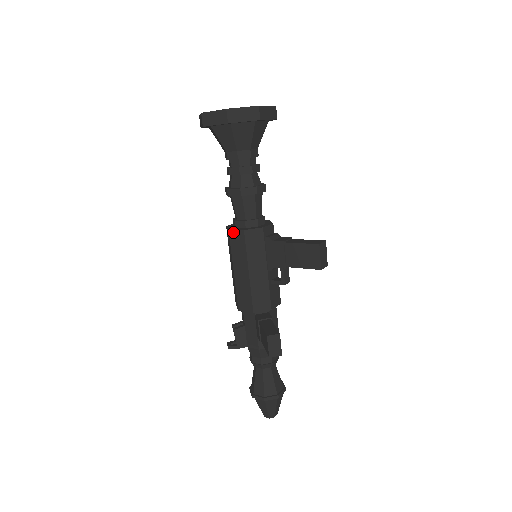
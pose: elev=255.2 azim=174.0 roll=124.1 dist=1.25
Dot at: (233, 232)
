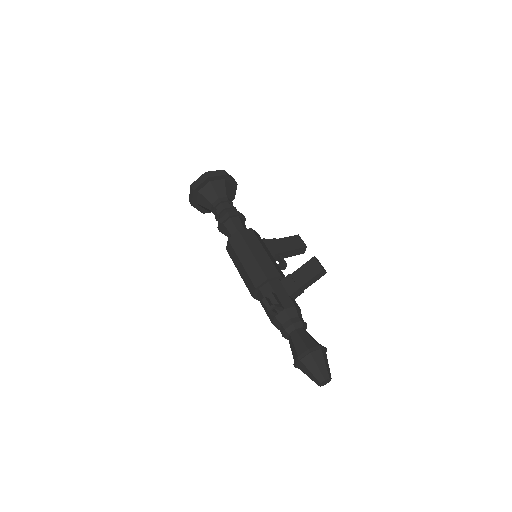
Dot at: (243, 231)
